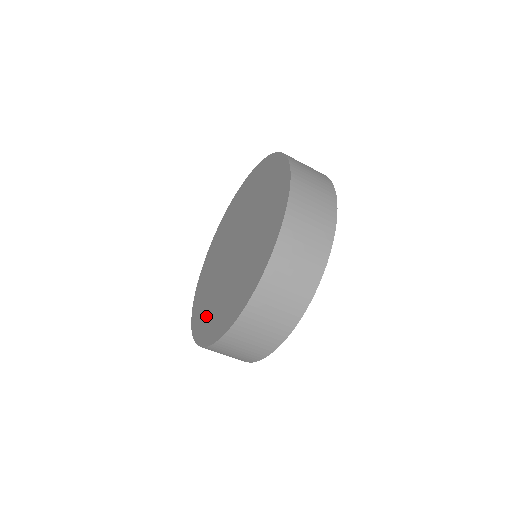
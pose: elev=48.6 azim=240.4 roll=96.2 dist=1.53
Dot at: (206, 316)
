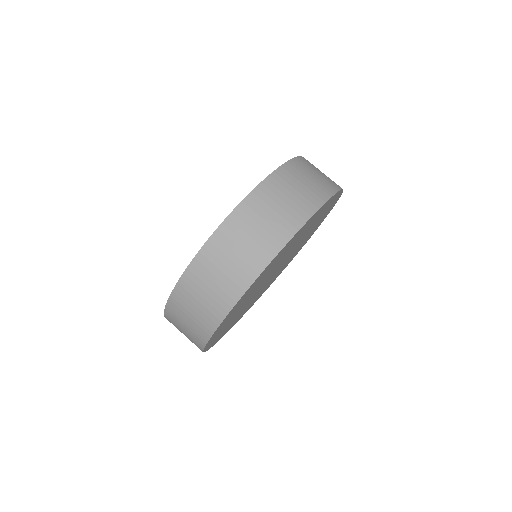
Dot at: occluded
